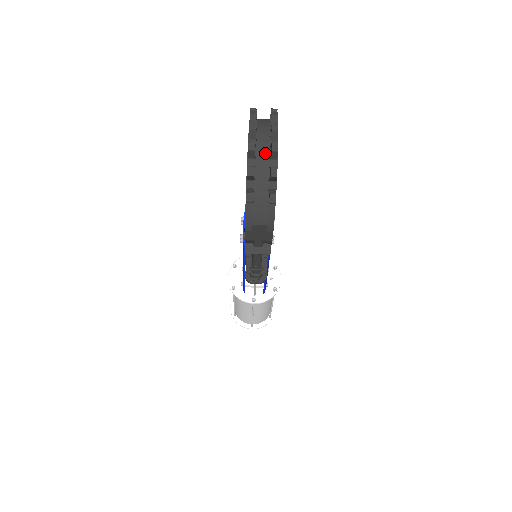
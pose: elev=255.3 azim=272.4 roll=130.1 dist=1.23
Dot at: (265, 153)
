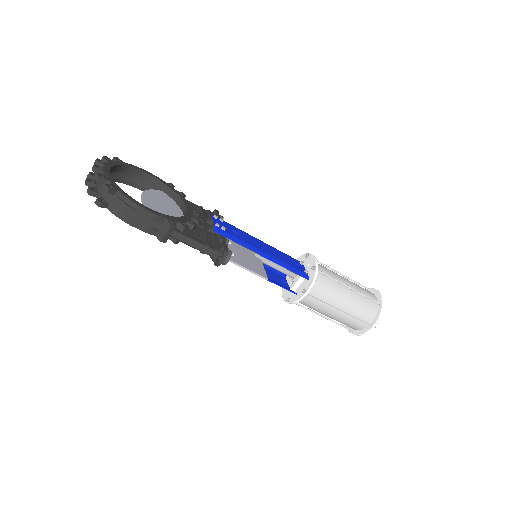
Dot at: occluded
